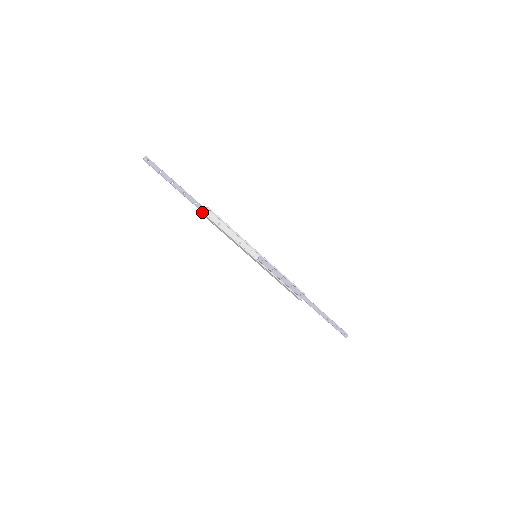
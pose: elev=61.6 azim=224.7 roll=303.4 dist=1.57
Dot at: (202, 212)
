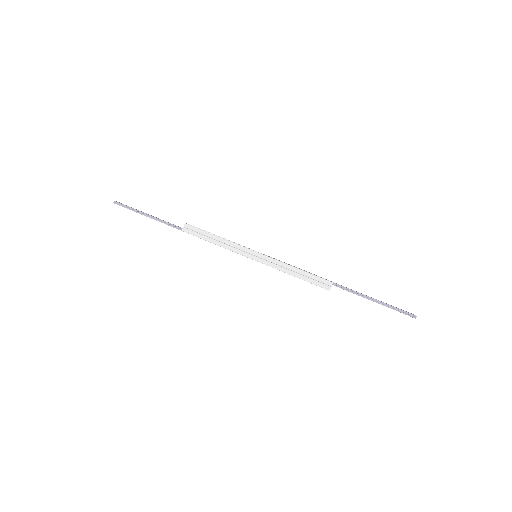
Dot at: (183, 227)
